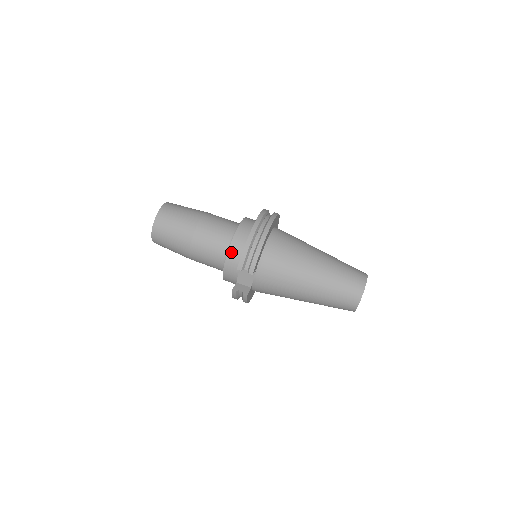
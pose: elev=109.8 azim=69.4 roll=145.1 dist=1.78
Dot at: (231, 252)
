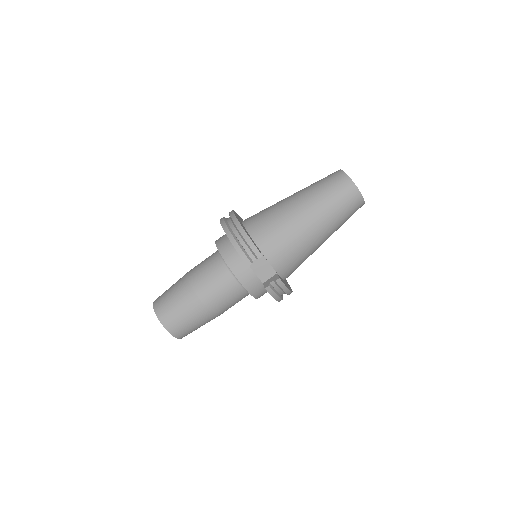
Dot at: (231, 265)
